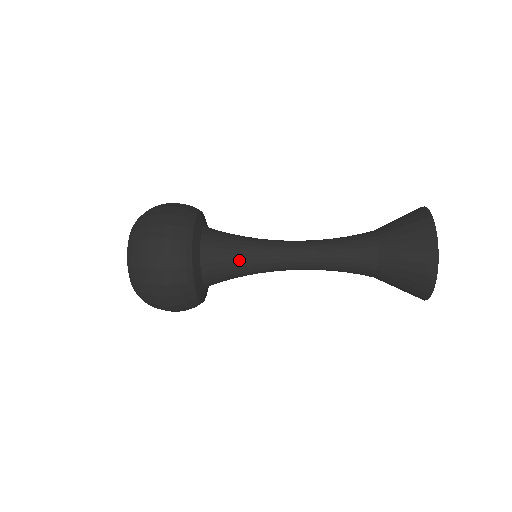
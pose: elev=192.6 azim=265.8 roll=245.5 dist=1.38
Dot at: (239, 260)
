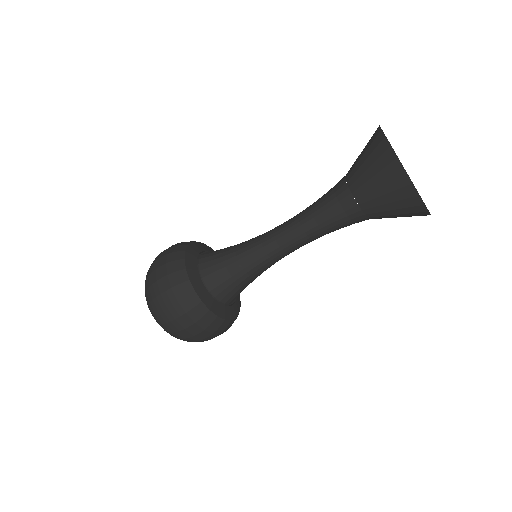
Dot at: (237, 266)
